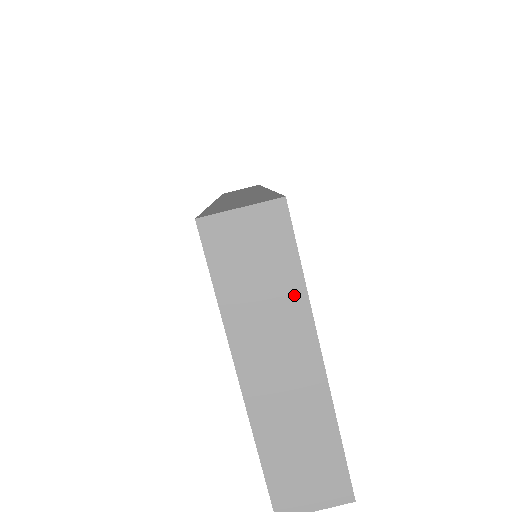
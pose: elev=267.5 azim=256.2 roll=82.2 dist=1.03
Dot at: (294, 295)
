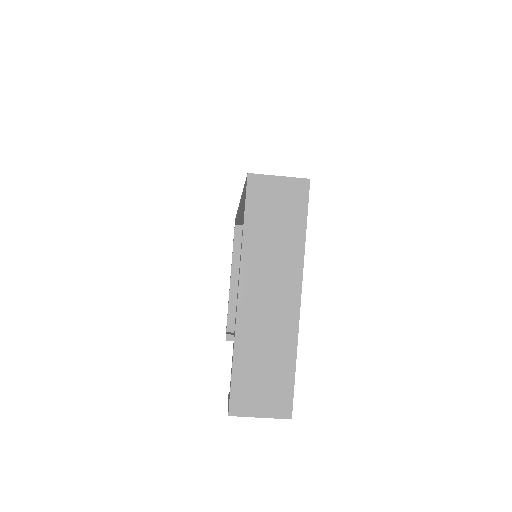
Dot at: (295, 246)
